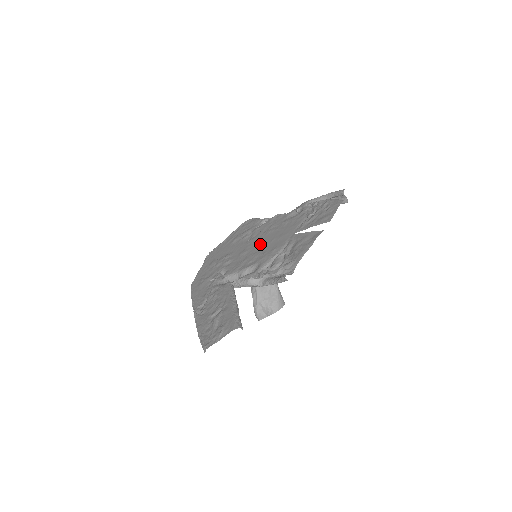
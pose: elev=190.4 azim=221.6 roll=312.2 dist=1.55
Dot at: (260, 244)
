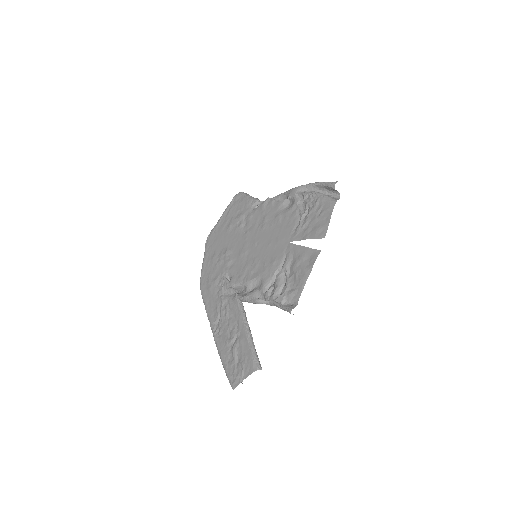
Dot at: (258, 246)
